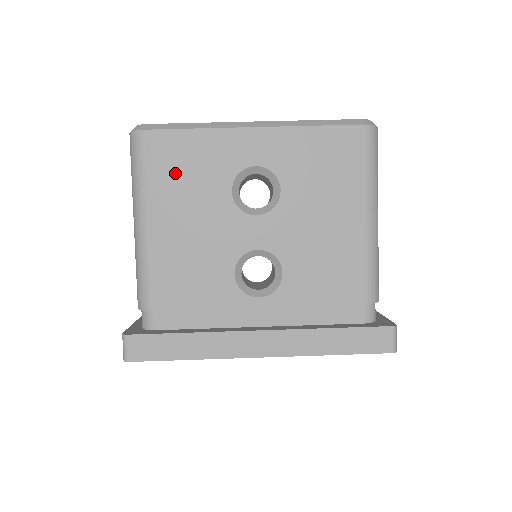
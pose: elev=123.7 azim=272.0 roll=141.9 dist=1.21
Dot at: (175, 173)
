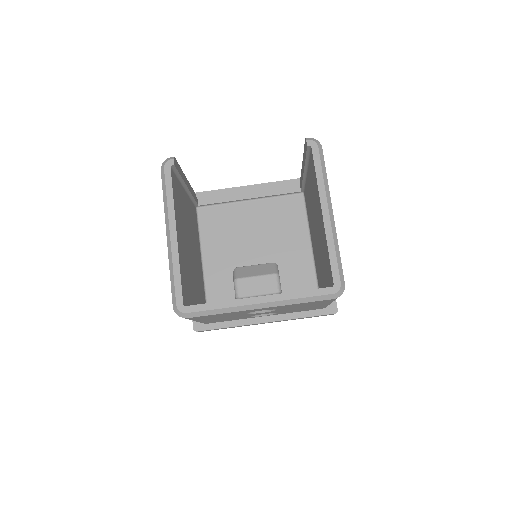
Dot at: (210, 317)
